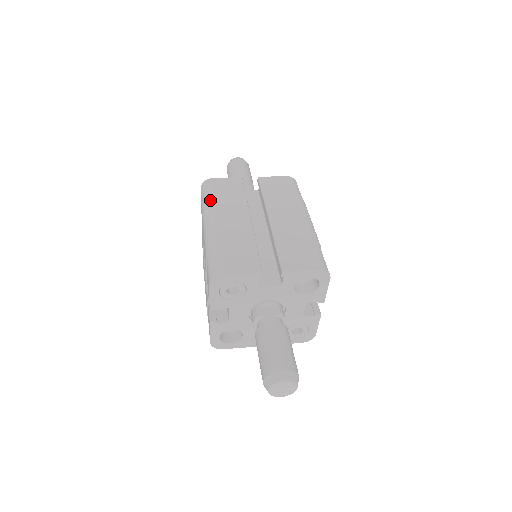
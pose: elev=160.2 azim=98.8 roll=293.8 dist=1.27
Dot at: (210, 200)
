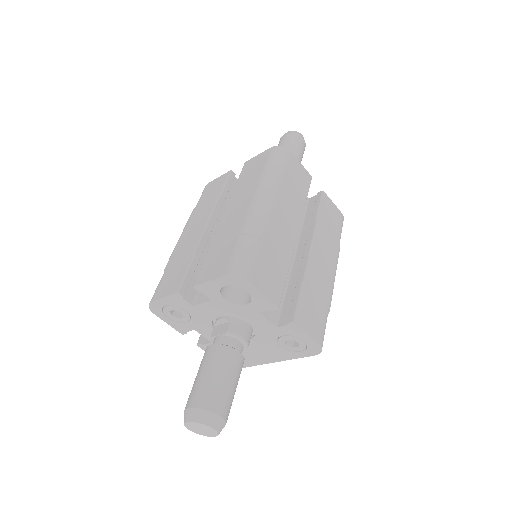
Dot at: occluded
